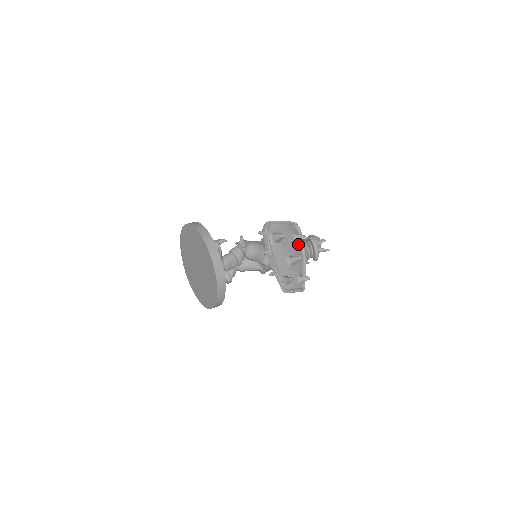
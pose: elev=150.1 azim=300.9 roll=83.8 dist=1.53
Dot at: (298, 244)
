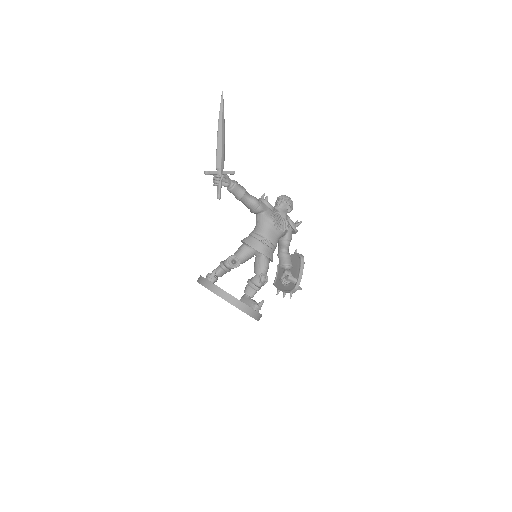
Dot at: occluded
